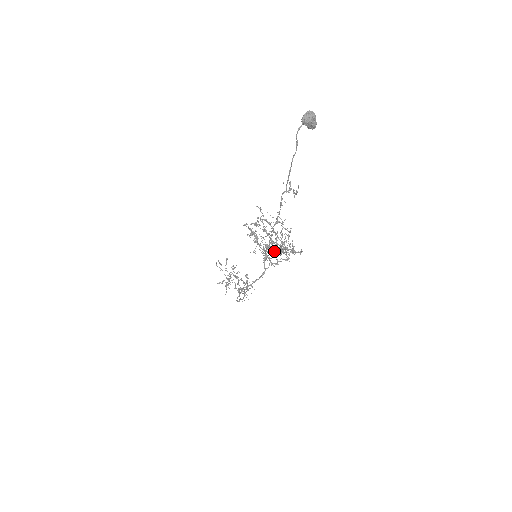
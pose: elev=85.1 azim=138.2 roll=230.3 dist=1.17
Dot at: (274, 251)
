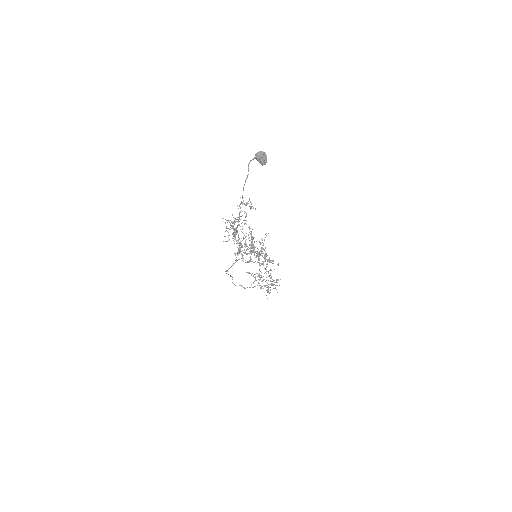
Dot at: occluded
